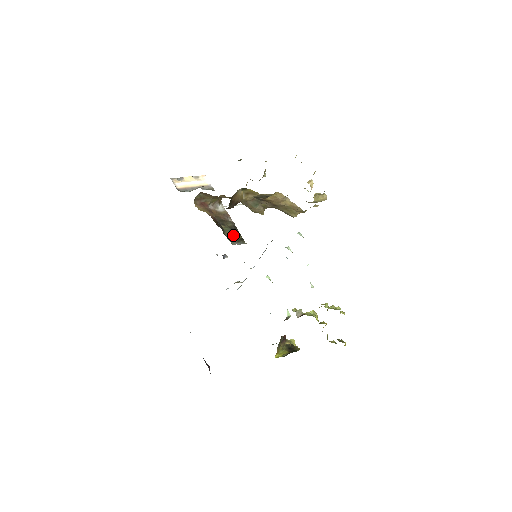
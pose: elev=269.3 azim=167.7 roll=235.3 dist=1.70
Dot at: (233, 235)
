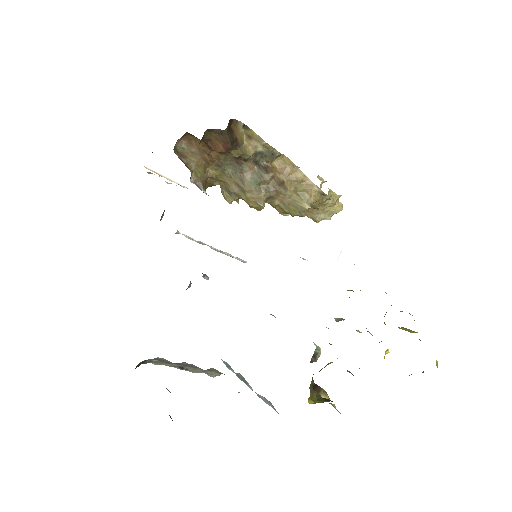
Dot at: occluded
